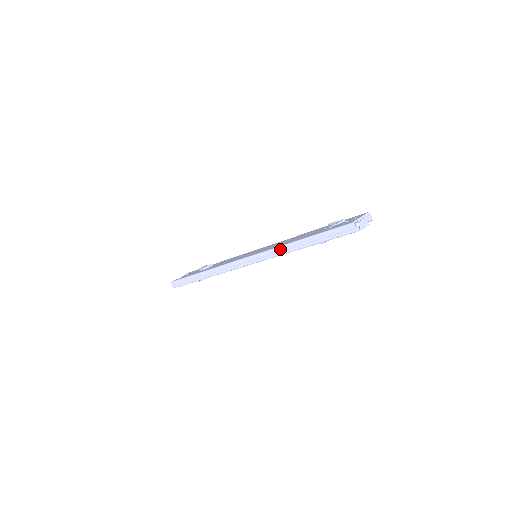
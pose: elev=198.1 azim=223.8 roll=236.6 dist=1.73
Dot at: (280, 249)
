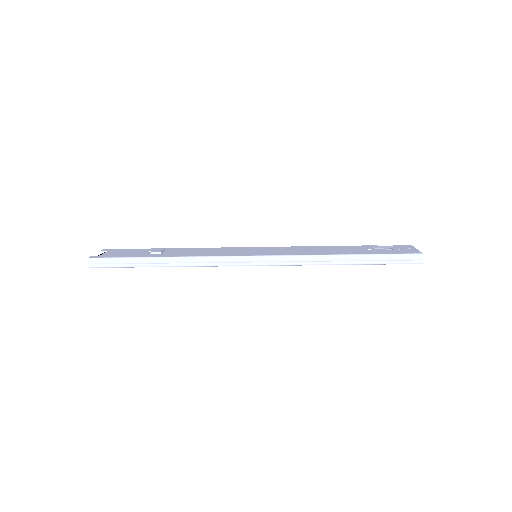
Dot at: (317, 258)
